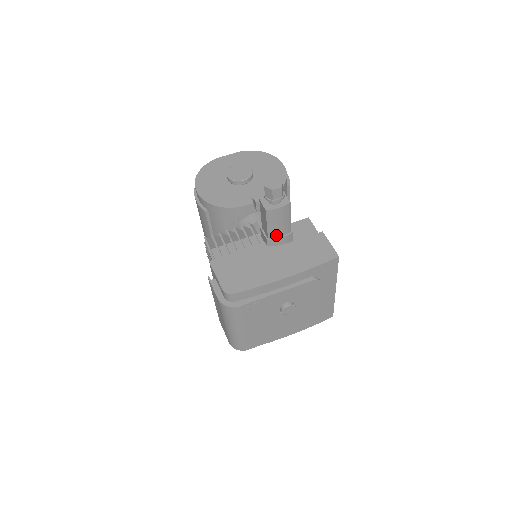
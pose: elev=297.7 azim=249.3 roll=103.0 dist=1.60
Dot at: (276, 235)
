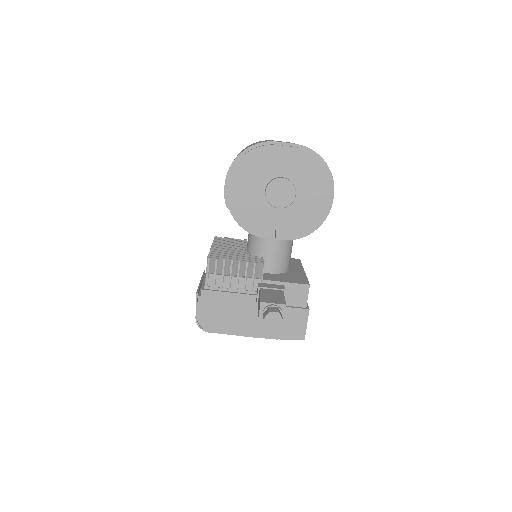
Dot at: occluded
